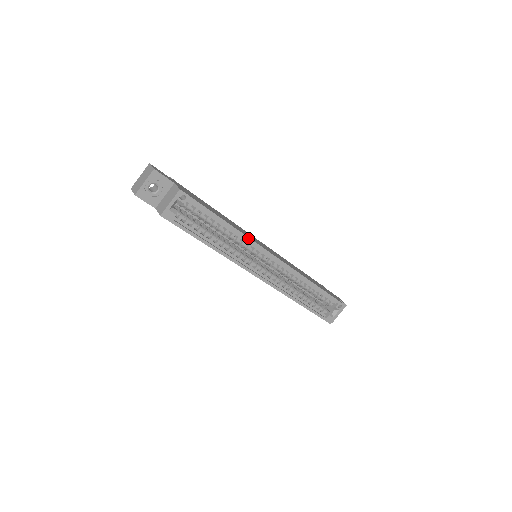
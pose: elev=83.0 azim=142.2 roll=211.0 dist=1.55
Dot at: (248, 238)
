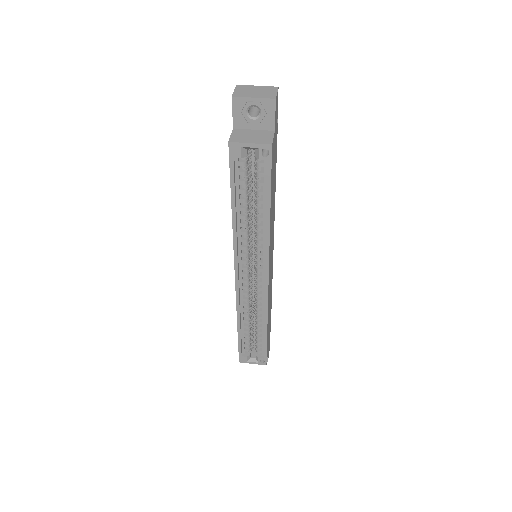
Dot at: (269, 244)
